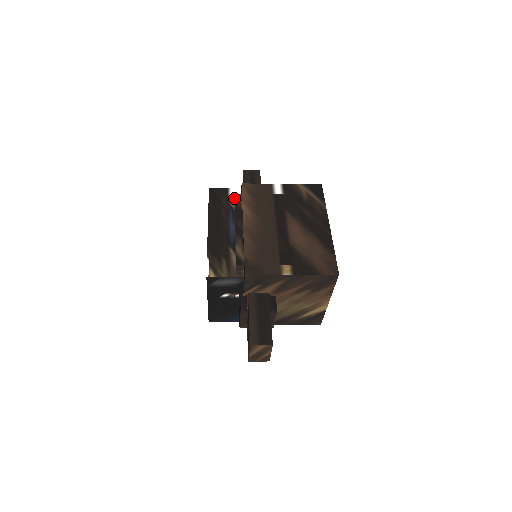
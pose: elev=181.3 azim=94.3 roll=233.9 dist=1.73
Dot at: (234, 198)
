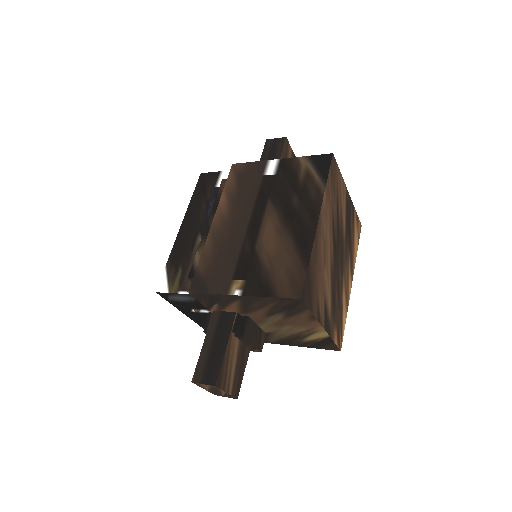
Dot at: (221, 184)
